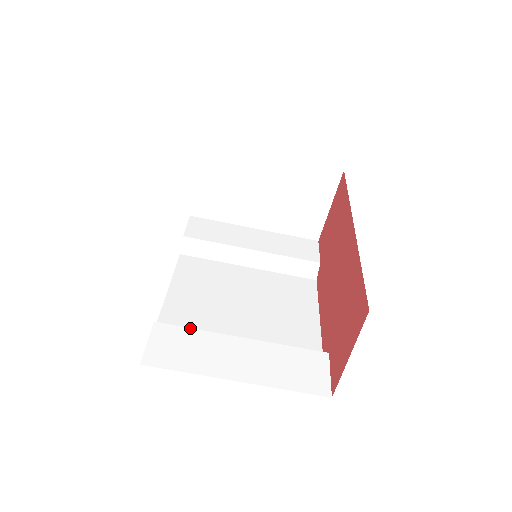
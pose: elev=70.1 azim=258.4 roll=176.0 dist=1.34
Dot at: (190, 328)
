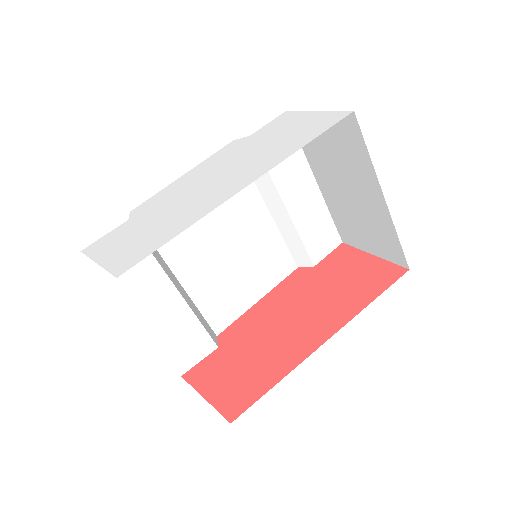
Dot at: occluded
